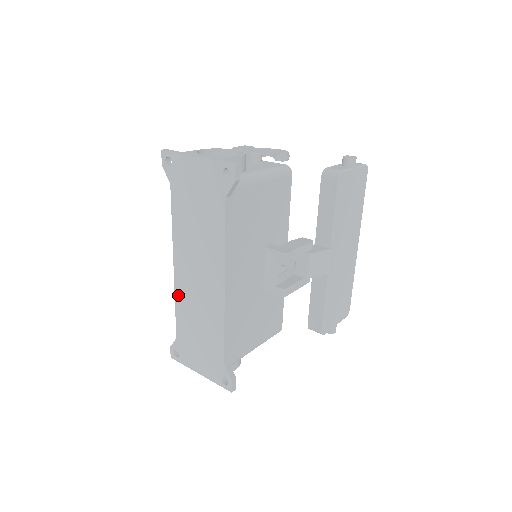
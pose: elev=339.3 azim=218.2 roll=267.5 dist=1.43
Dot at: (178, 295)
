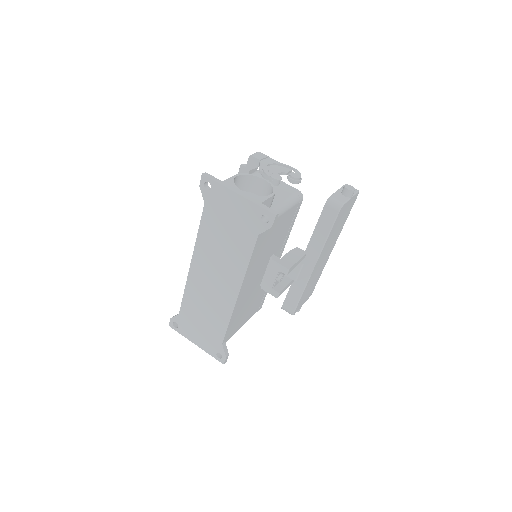
Dot at: (189, 286)
